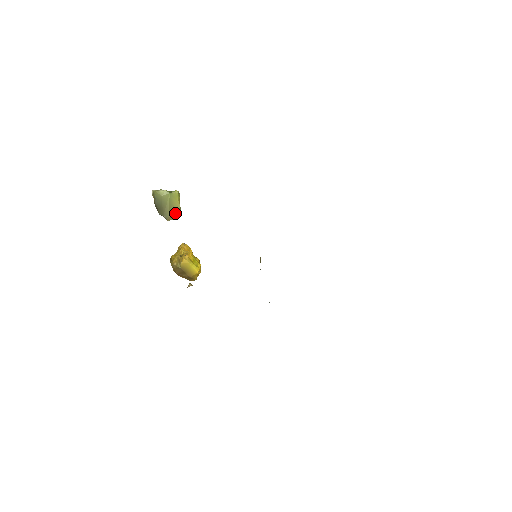
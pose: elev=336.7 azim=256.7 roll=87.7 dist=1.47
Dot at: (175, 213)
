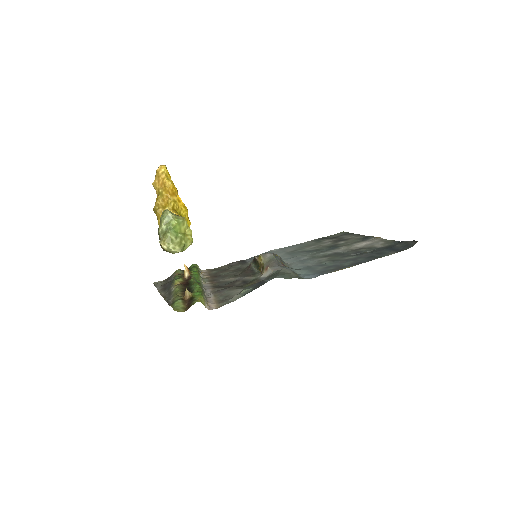
Dot at: occluded
